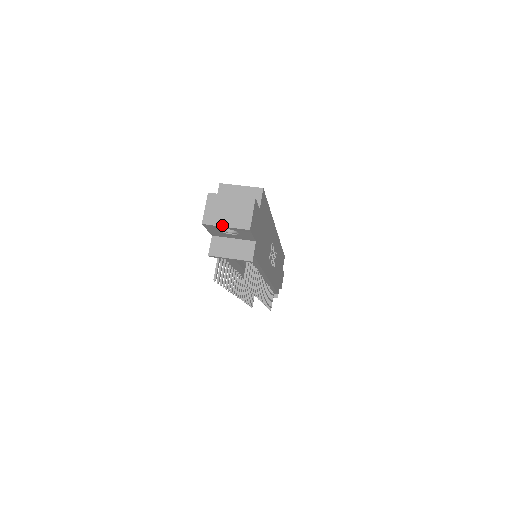
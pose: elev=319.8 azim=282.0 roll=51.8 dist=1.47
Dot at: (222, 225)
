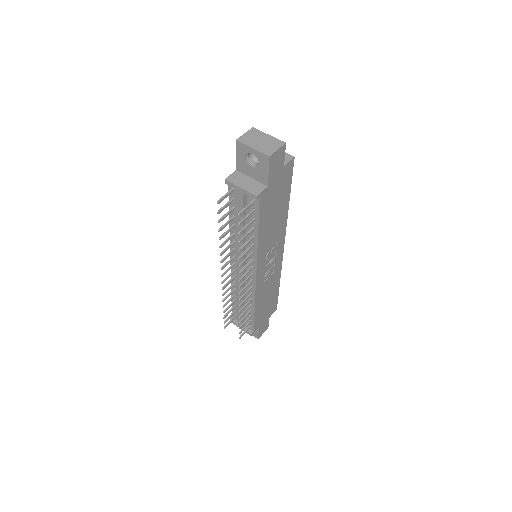
Dot at: (251, 146)
